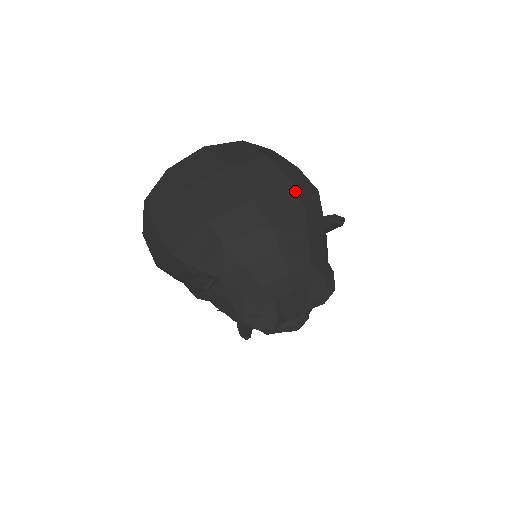
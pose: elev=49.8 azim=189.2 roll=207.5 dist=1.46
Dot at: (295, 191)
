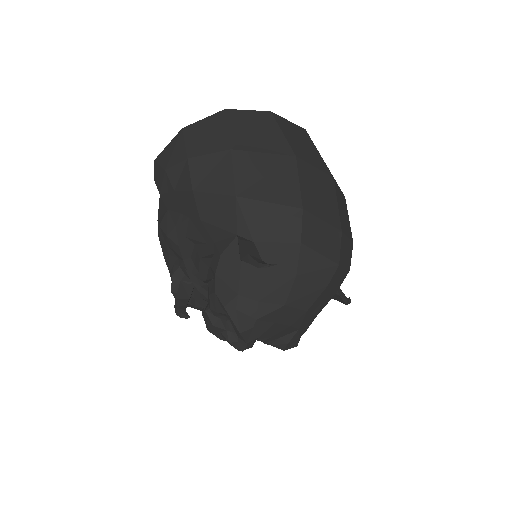
Dot at: occluded
